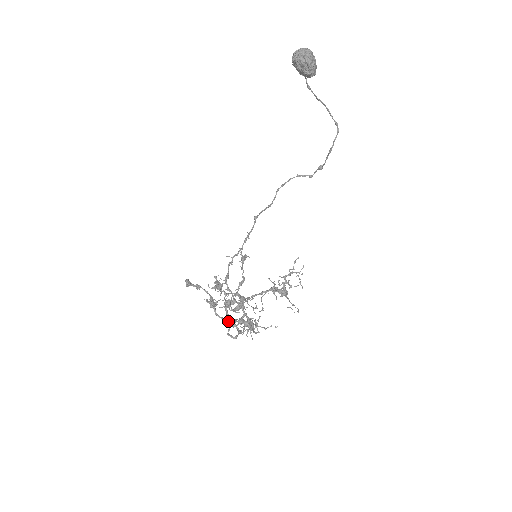
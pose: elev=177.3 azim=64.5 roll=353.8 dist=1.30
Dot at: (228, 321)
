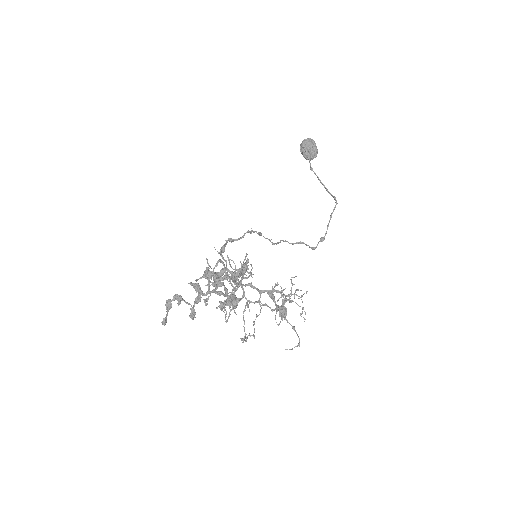
Dot at: (213, 290)
